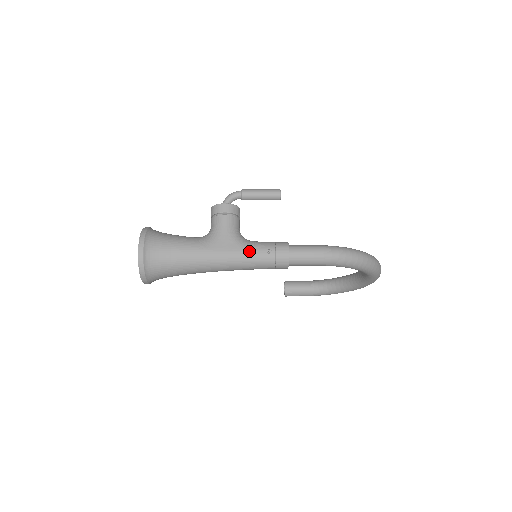
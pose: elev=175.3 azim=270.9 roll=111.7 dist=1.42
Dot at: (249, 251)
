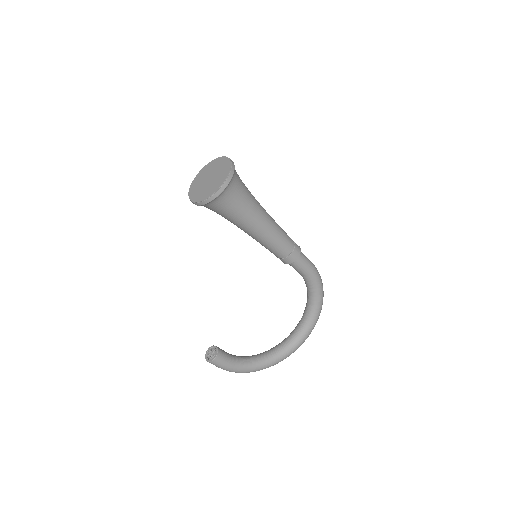
Dot at: (280, 227)
